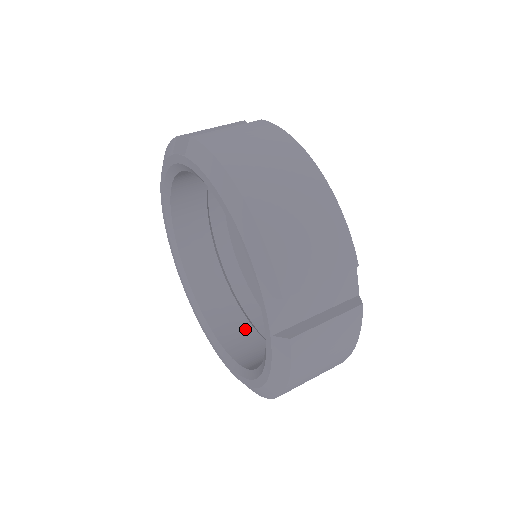
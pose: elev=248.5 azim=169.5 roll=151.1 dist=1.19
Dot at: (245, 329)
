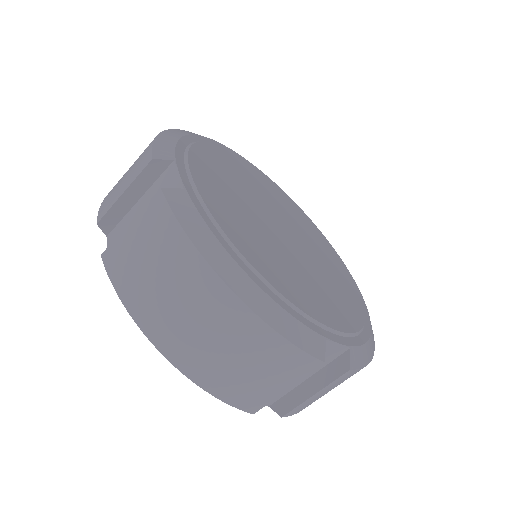
Dot at: occluded
